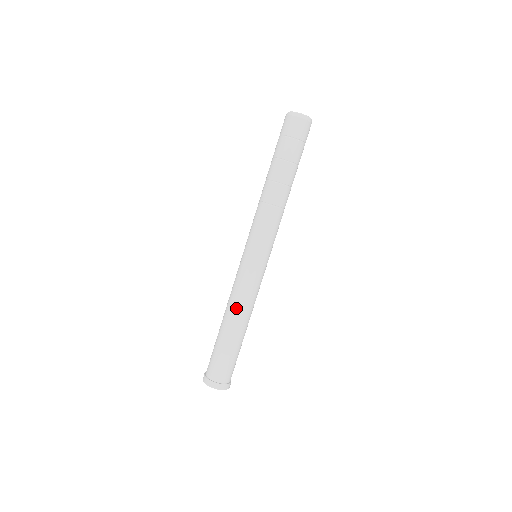
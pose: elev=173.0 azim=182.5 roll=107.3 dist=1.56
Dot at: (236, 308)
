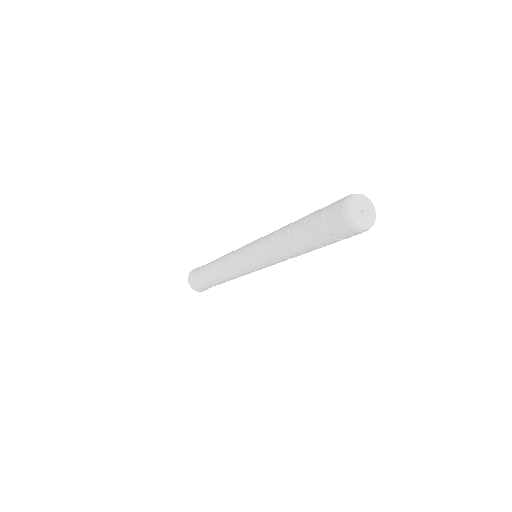
Dot at: (220, 271)
